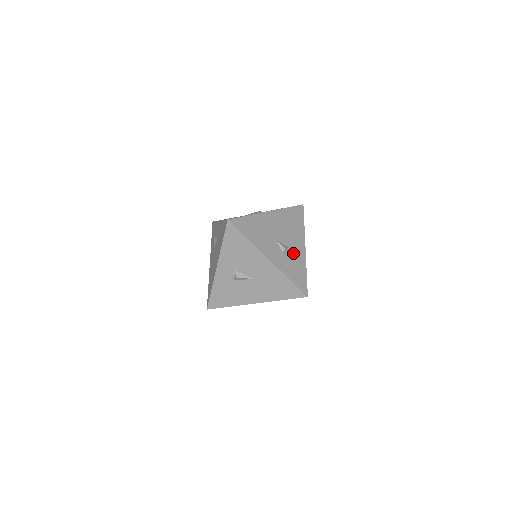
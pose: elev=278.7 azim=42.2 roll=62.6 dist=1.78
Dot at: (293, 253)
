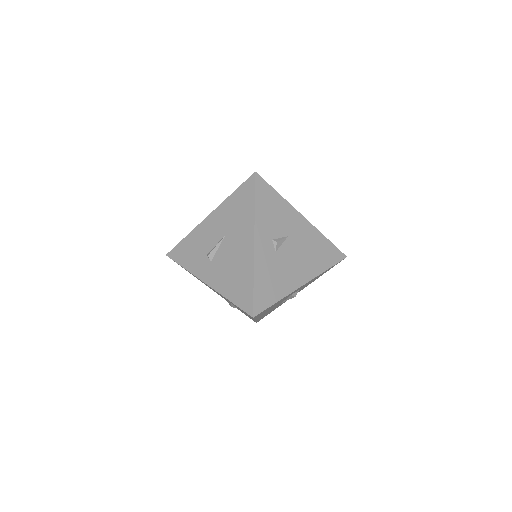
Dot at: occluded
